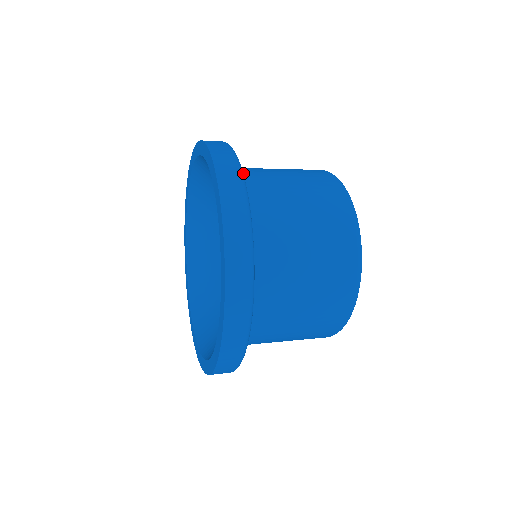
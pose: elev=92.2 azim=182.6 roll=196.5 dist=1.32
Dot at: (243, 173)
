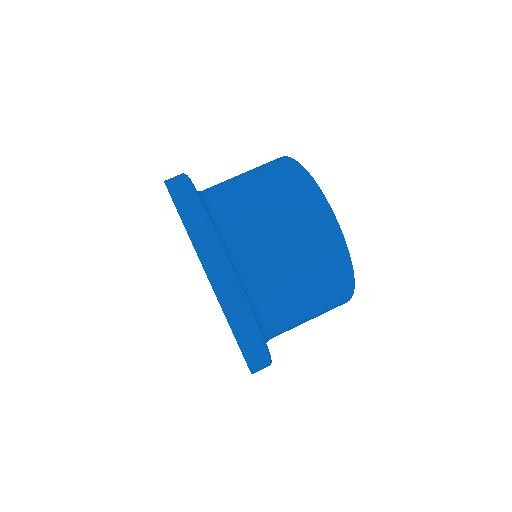
Dot at: (234, 242)
